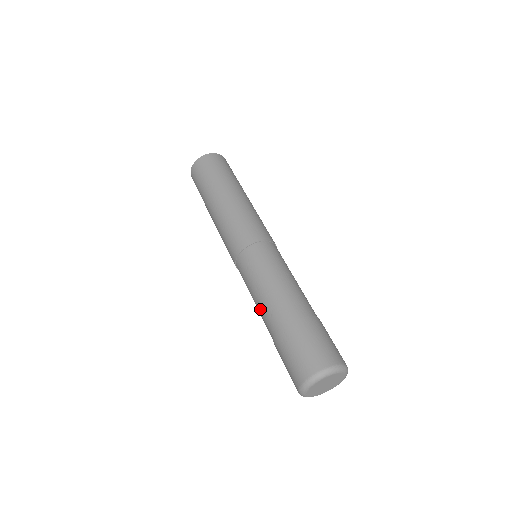
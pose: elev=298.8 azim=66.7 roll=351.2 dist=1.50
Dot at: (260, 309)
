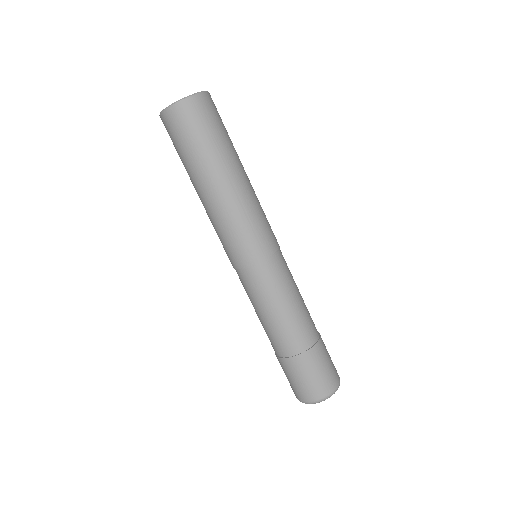
Dot at: (266, 328)
